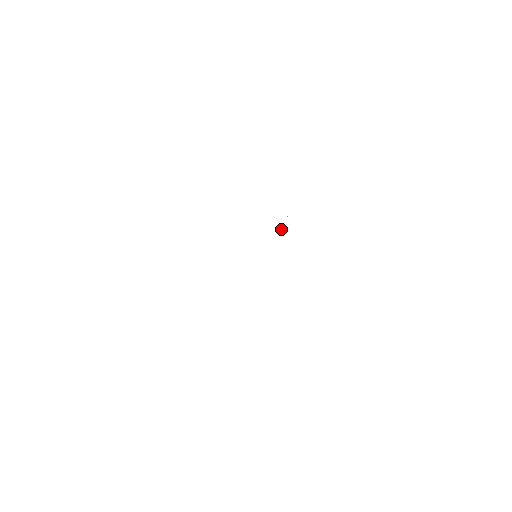
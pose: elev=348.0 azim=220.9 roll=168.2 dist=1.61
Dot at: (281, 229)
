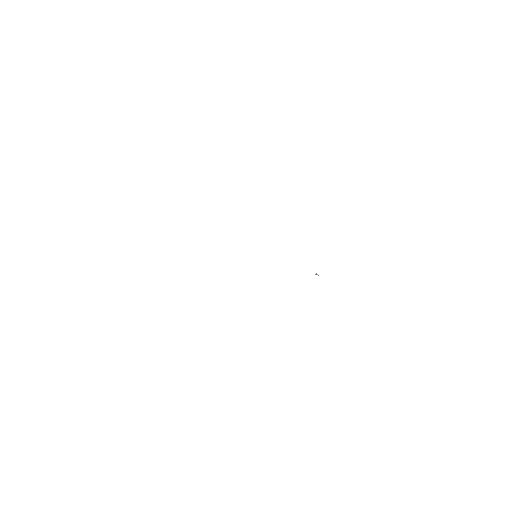
Dot at: occluded
